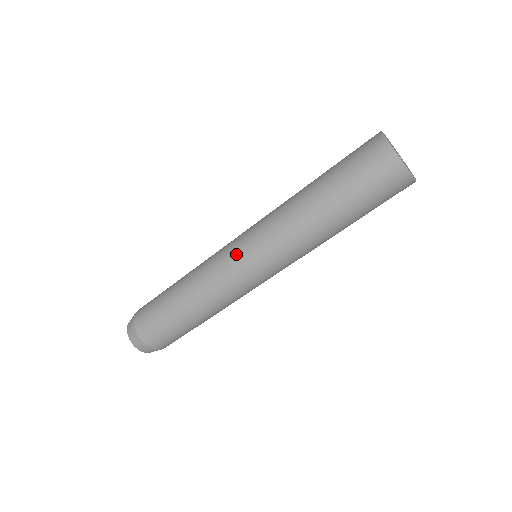
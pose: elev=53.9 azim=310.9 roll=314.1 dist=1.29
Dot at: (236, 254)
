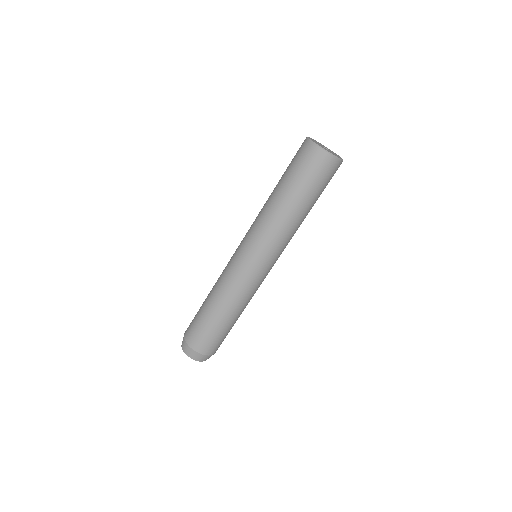
Dot at: occluded
